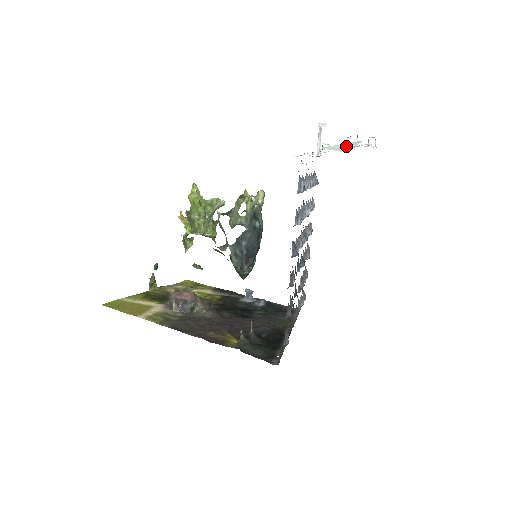
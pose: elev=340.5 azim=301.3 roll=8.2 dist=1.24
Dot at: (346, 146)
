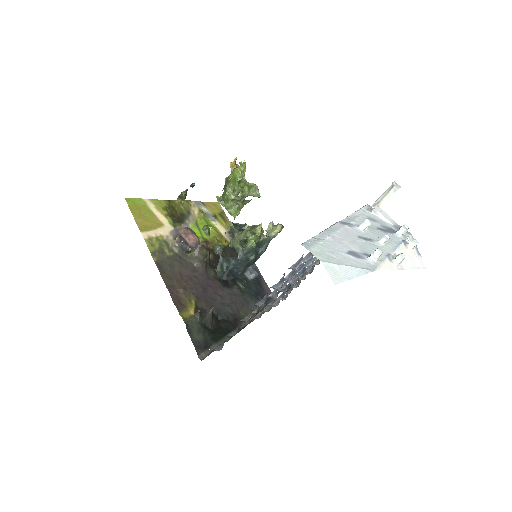
Dot at: (347, 273)
